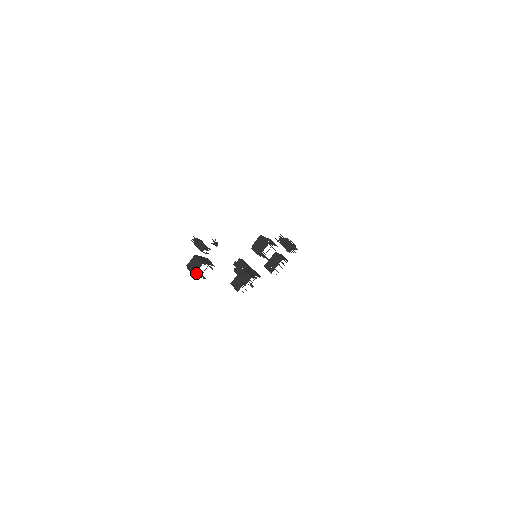
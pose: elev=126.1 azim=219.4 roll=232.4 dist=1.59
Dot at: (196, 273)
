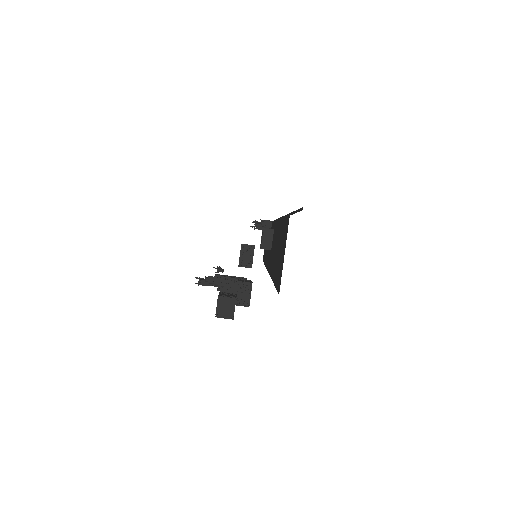
Dot at: occluded
